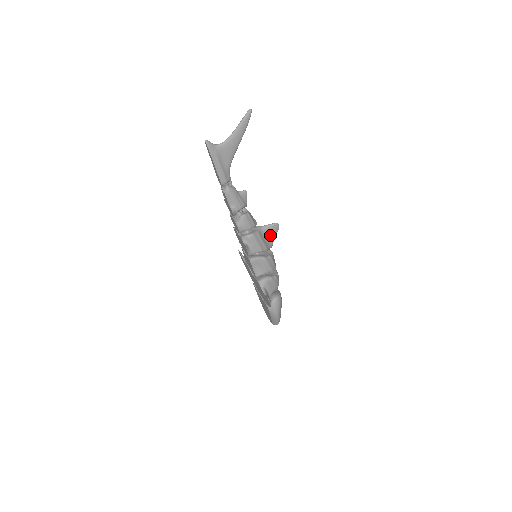
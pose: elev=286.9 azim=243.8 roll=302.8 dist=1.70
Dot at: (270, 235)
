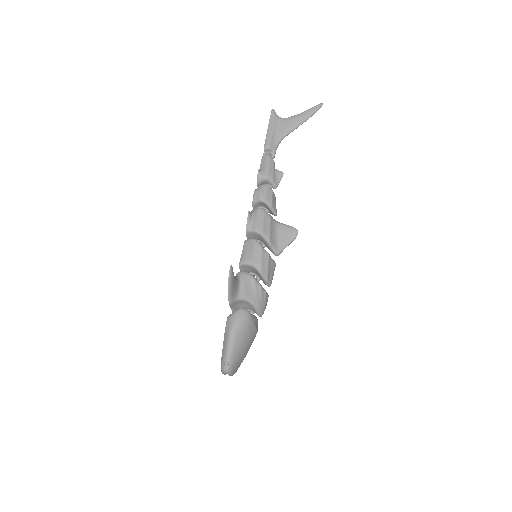
Dot at: (283, 236)
